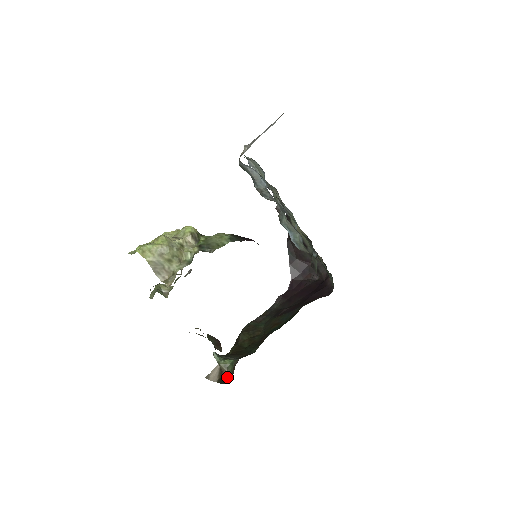
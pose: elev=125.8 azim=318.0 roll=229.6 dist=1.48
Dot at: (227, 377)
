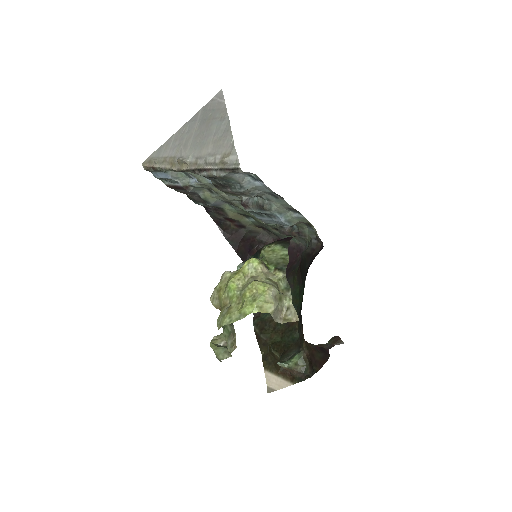
Dot at: (304, 372)
